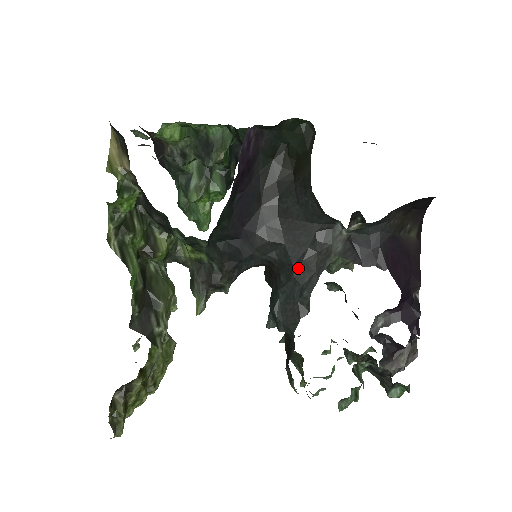
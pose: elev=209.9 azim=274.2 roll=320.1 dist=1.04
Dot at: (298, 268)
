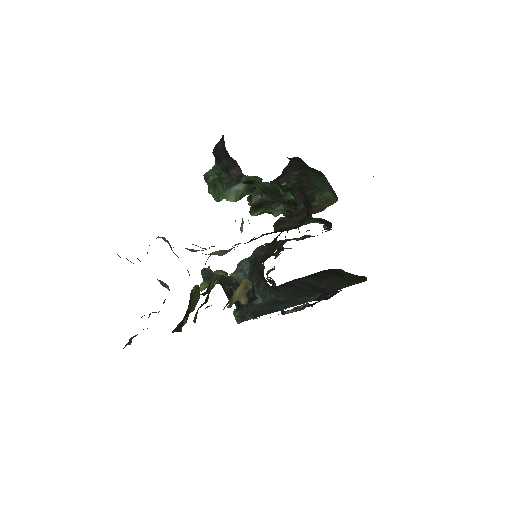
Dot at: (287, 299)
